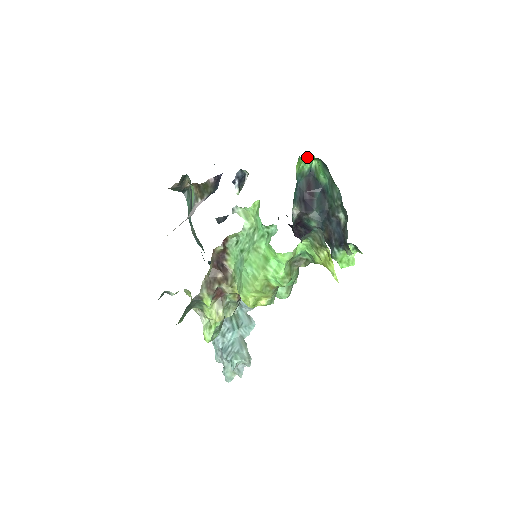
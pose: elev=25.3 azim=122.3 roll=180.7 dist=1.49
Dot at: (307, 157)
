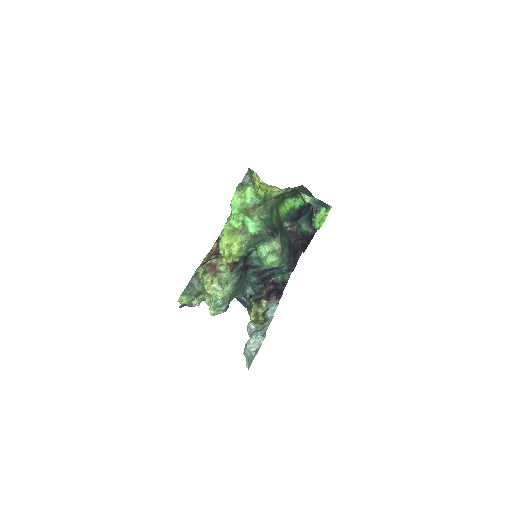
Dot at: (295, 200)
